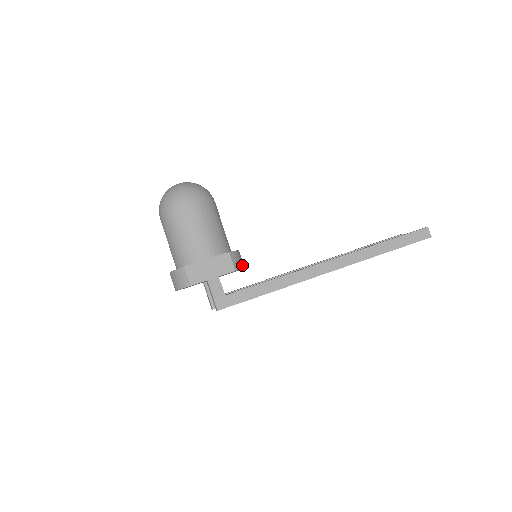
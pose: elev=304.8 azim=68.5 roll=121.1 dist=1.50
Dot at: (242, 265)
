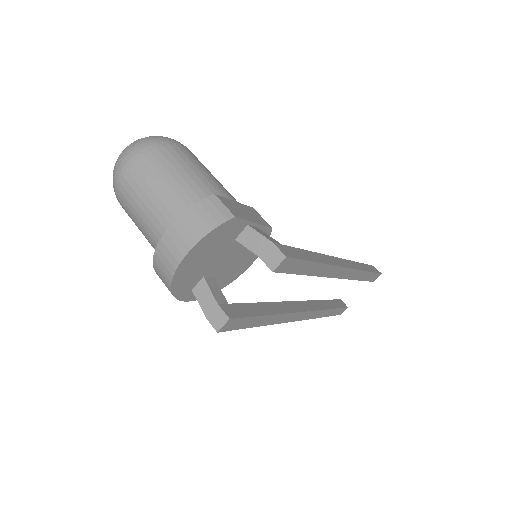
Dot at: occluded
